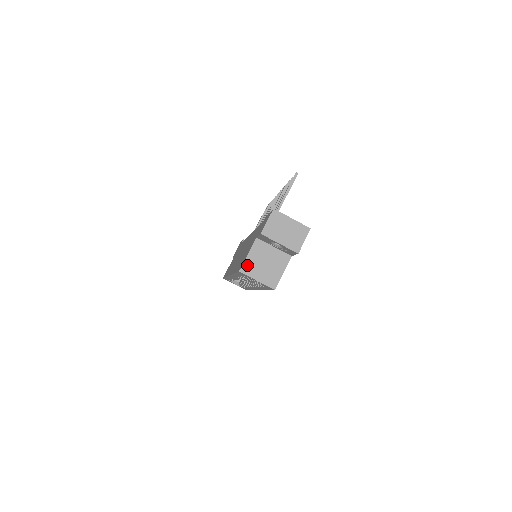
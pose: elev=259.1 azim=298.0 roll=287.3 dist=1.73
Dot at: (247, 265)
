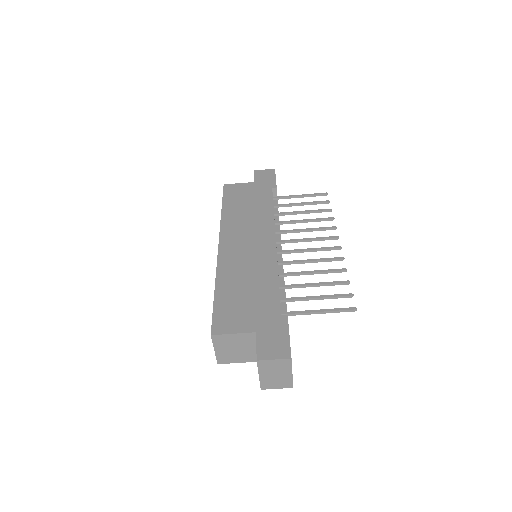
Dot at: (222, 338)
